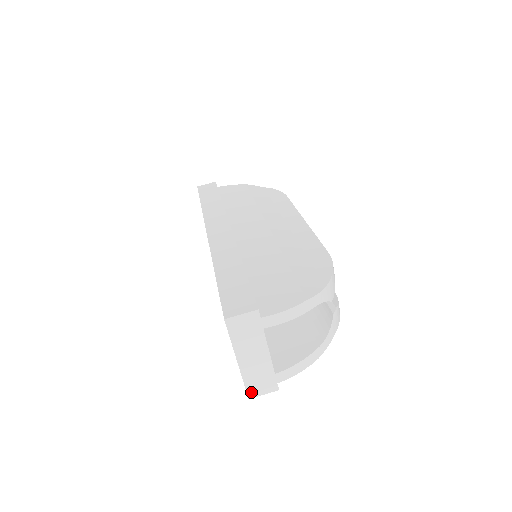
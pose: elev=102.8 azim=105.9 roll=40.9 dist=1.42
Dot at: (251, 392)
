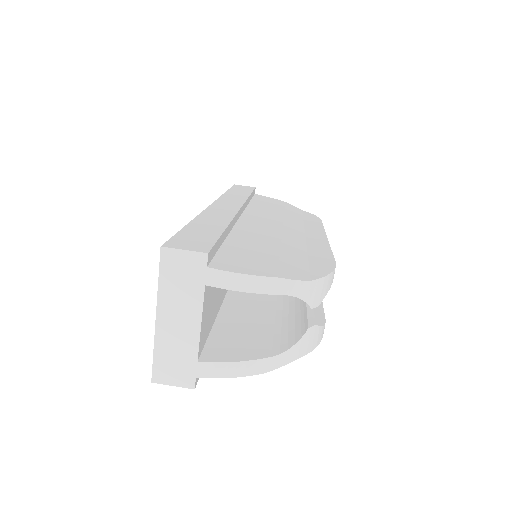
Dot at: (158, 373)
